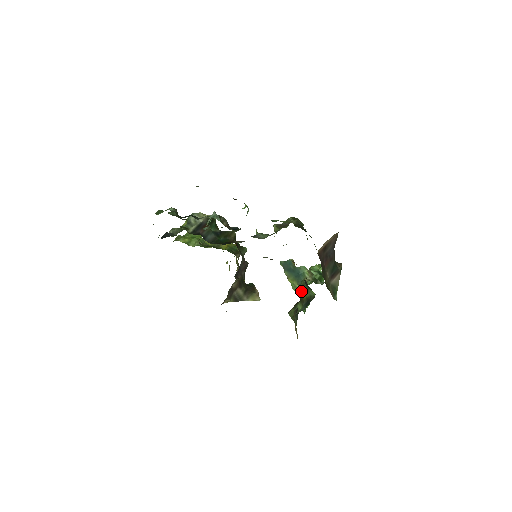
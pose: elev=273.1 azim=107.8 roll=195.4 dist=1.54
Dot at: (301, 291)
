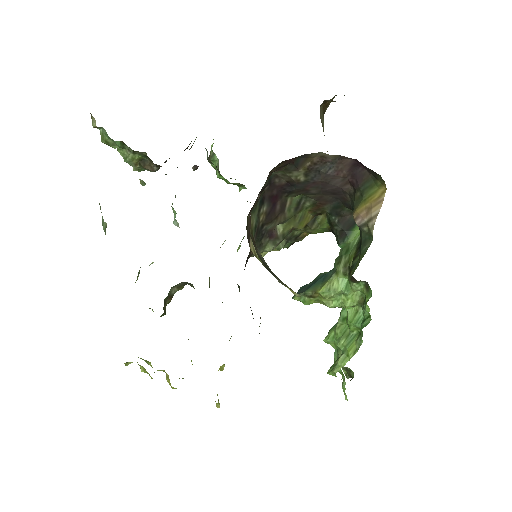
Dot at: (343, 273)
